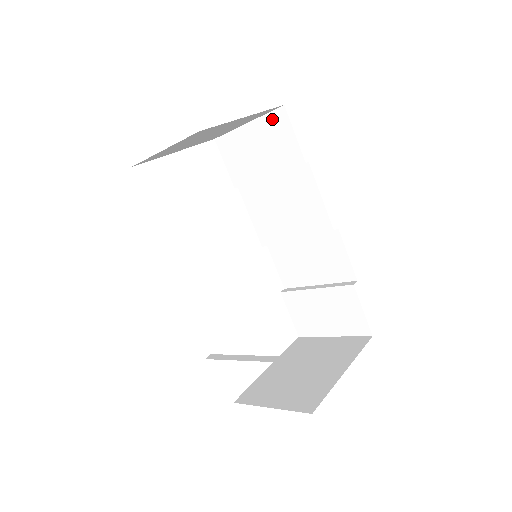
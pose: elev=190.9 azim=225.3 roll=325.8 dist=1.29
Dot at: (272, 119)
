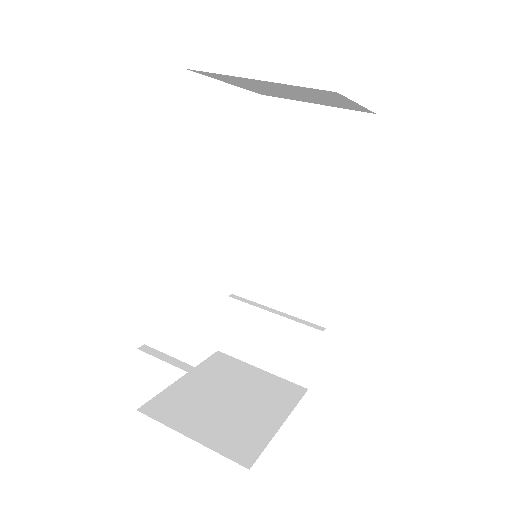
Dot at: (351, 119)
